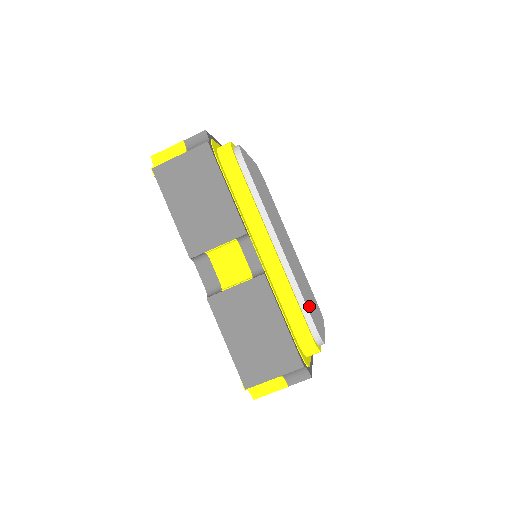
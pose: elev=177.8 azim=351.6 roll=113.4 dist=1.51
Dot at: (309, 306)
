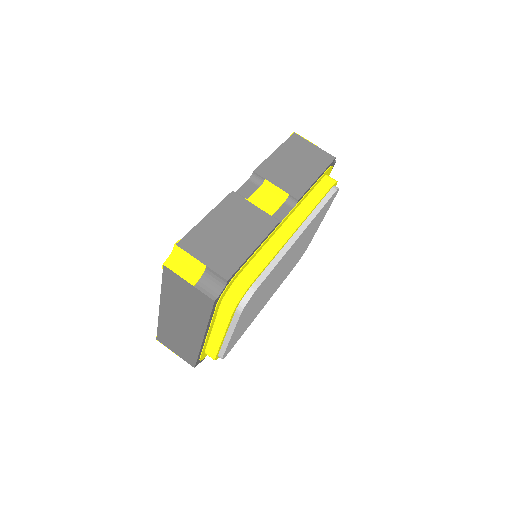
Dot at: (261, 289)
